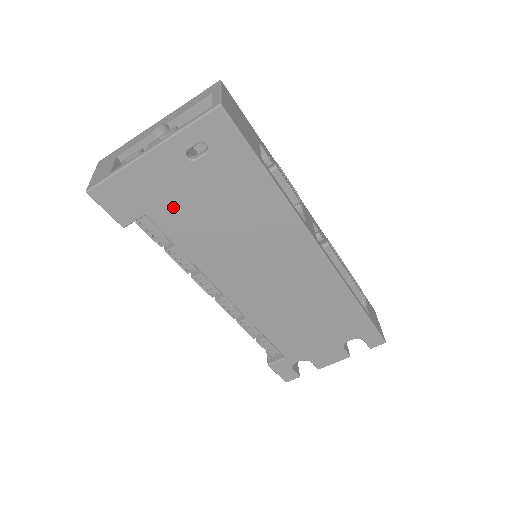
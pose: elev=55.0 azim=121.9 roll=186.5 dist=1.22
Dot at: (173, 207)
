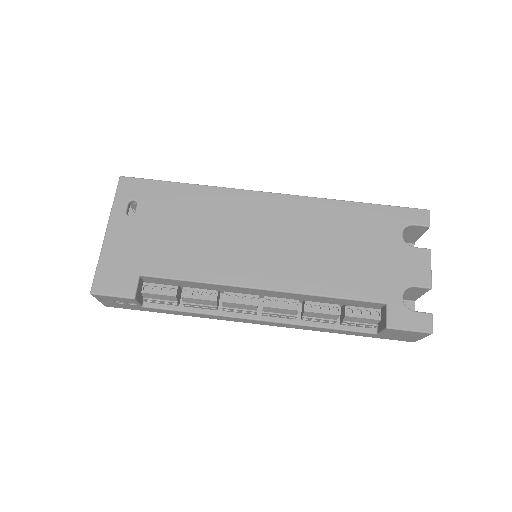
Dot at: (151, 253)
